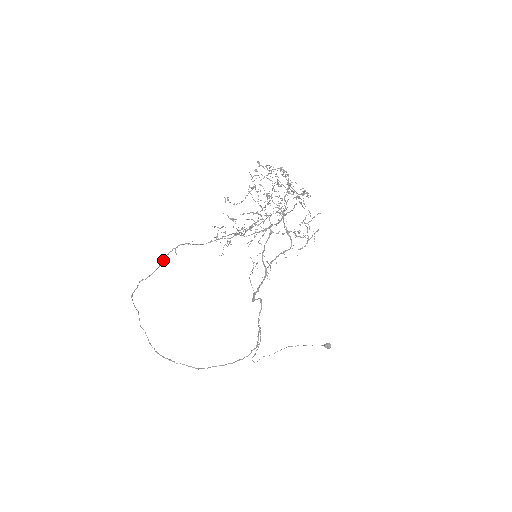
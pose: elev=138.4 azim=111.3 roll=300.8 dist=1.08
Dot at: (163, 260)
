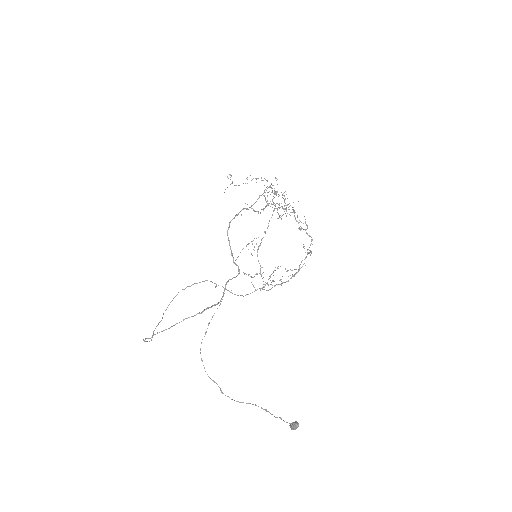
Dot at: (204, 281)
